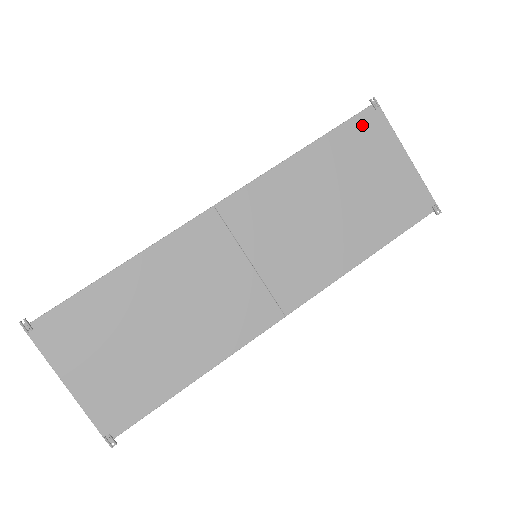
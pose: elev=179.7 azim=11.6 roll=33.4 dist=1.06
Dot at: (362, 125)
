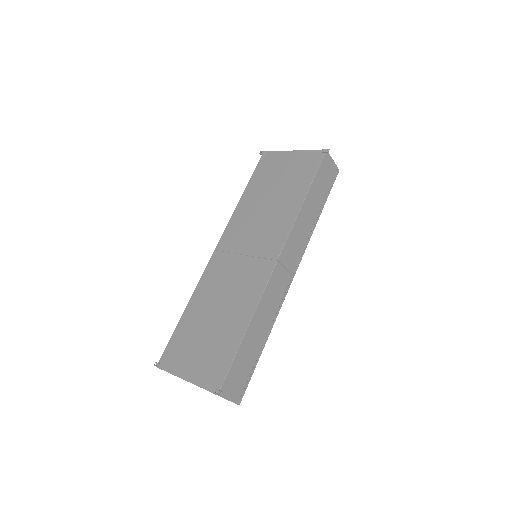
Dot at: (263, 164)
